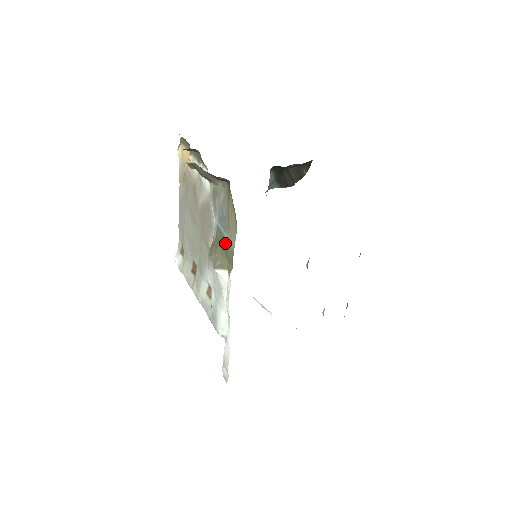
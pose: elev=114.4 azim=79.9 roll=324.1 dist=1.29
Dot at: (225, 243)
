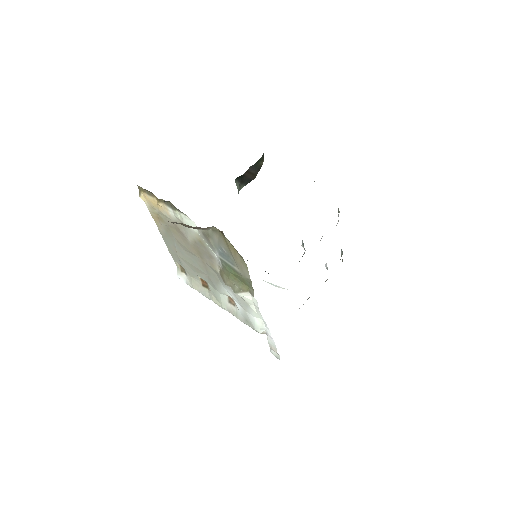
Dot at: (237, 273)
